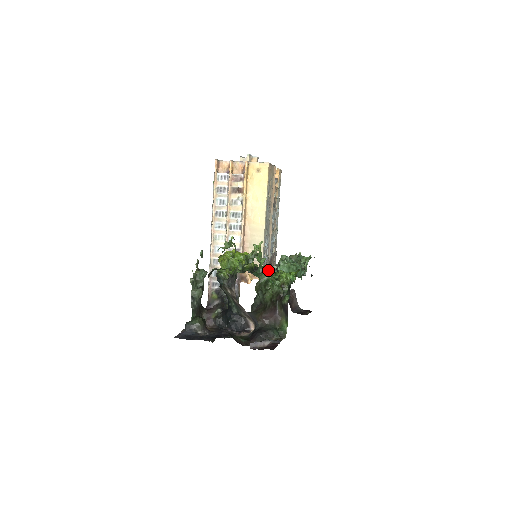
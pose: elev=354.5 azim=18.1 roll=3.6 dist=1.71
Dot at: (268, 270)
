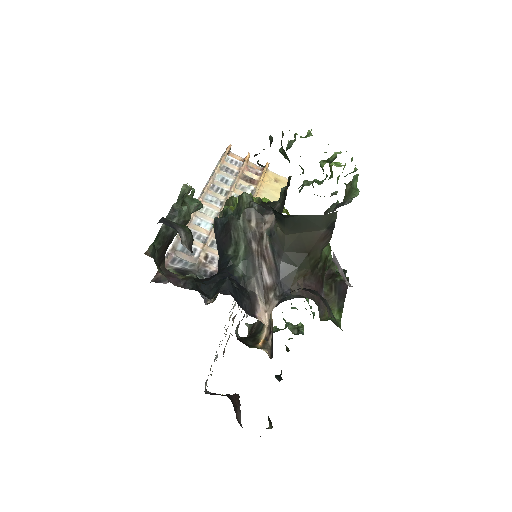
Dot at: occluded
